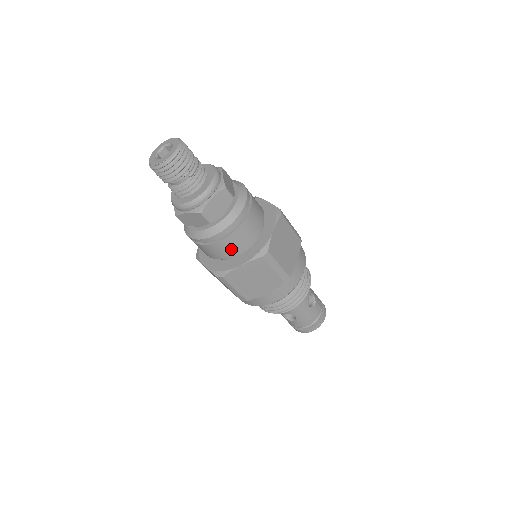
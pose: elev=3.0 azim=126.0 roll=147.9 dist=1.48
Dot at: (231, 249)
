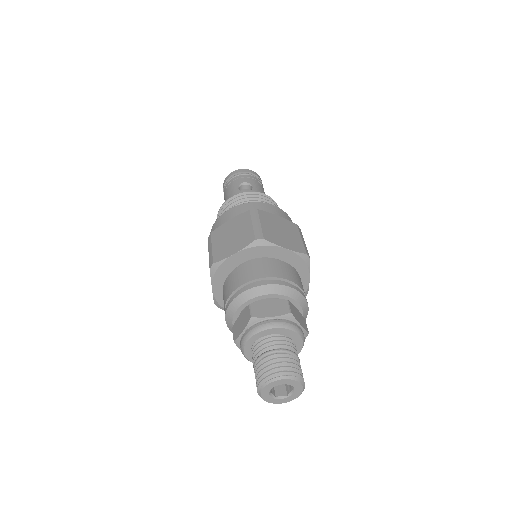
Dot at: occluded
